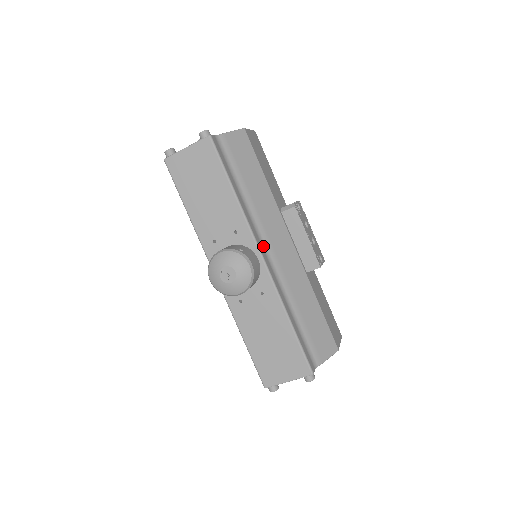
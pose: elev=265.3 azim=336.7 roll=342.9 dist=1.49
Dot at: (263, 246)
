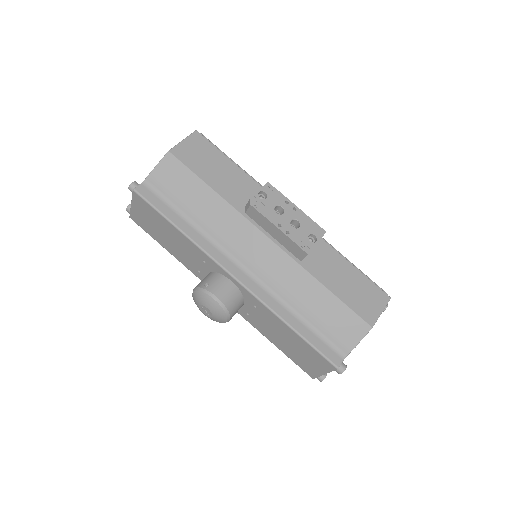
Dot at: (235, 262)
